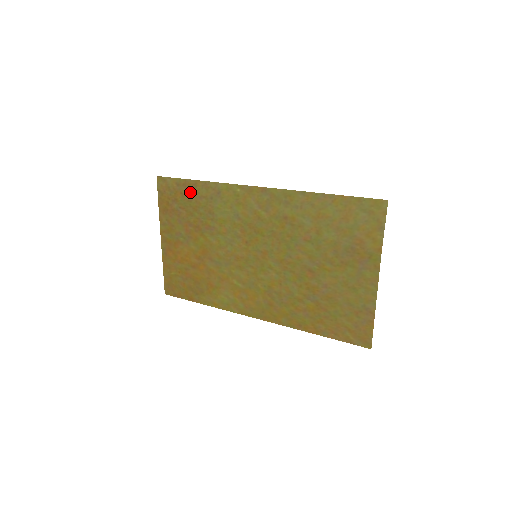
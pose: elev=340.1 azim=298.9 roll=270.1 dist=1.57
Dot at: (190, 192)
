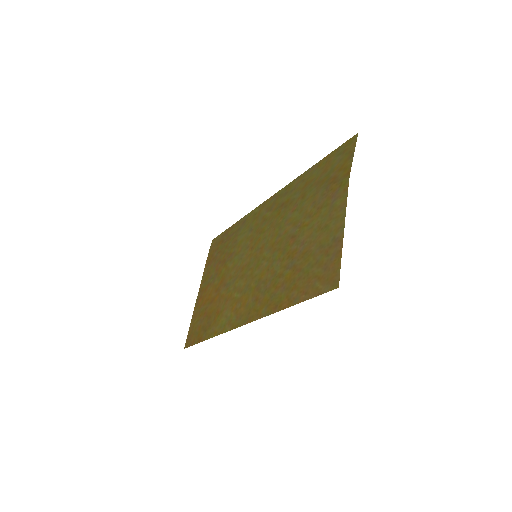
Dot at: (228, 235)
